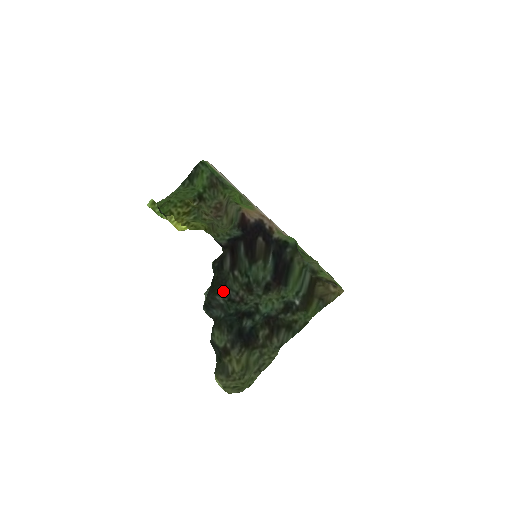
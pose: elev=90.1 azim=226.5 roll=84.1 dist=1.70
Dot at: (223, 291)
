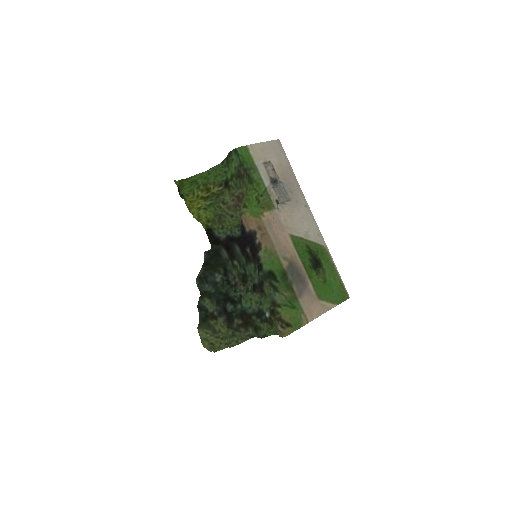
Dot at: (224, 271)
